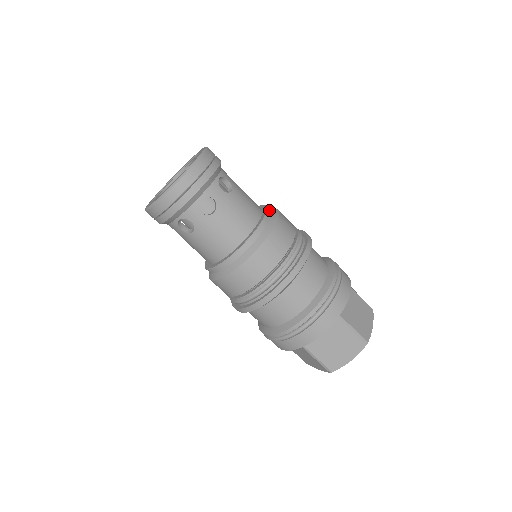
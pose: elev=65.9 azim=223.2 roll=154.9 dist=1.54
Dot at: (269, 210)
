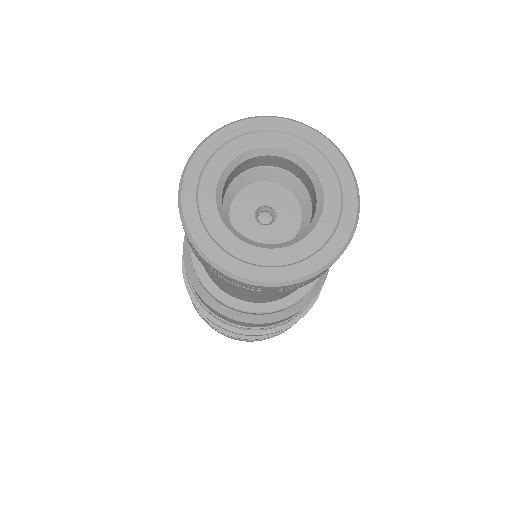
Dot at: occluded
